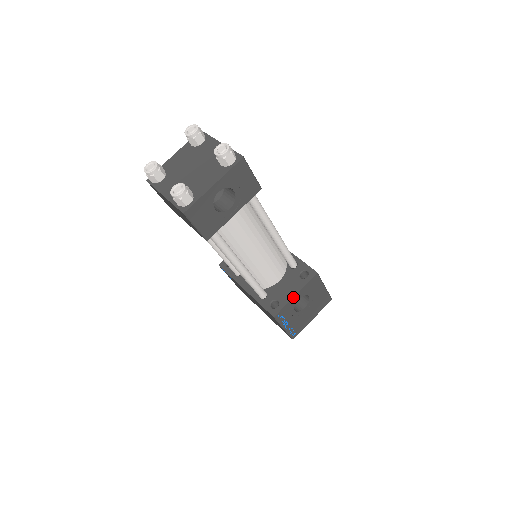
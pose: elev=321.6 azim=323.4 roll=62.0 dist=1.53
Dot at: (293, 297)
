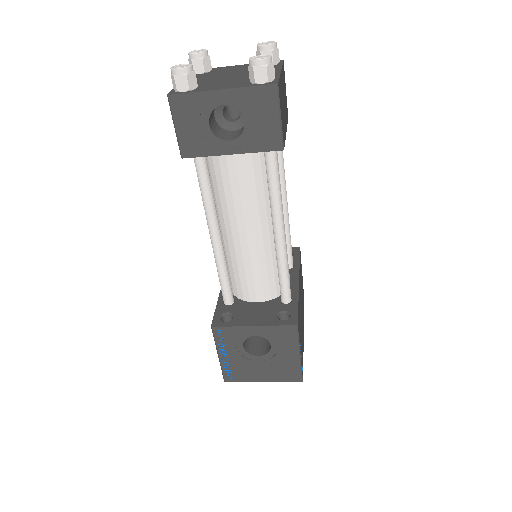
Dot at: (249, 325)
